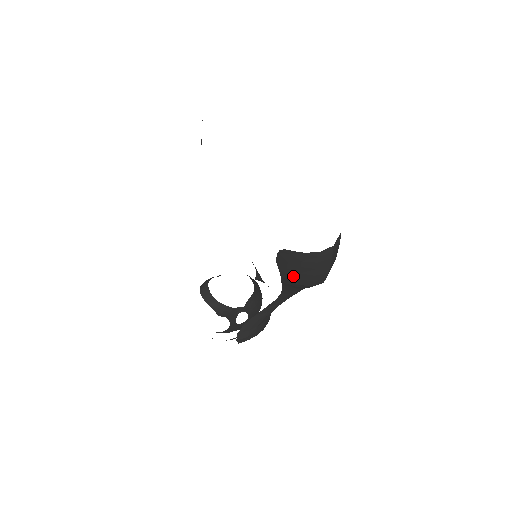
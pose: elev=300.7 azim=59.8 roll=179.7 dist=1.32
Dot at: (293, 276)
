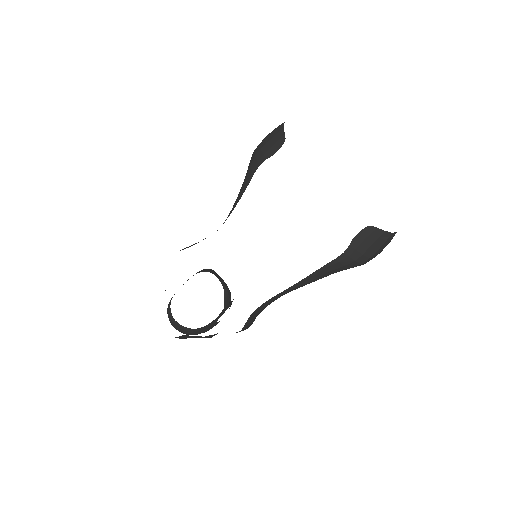
Dot at: (359, 251)
